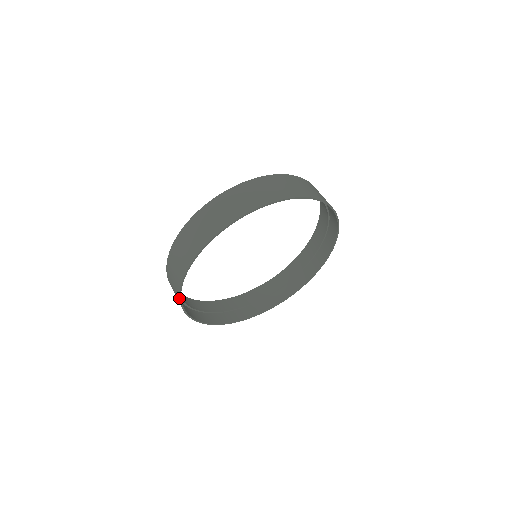
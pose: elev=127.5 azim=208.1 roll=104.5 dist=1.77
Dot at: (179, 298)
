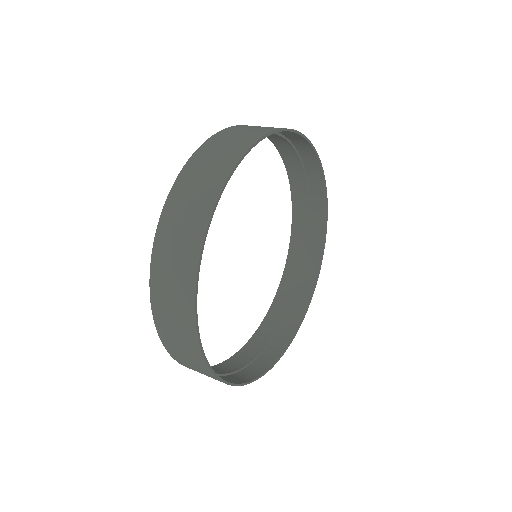
Dot at: (196, 273)
